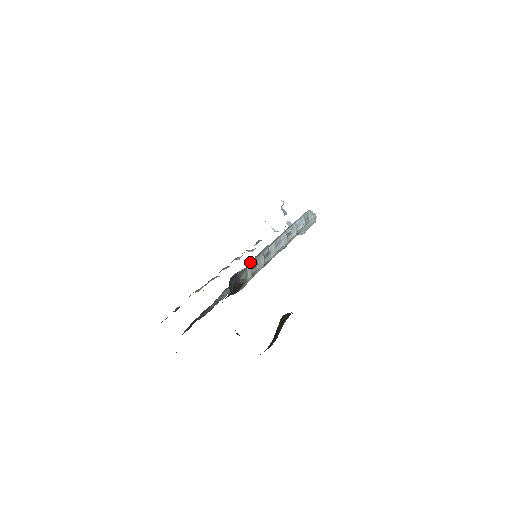
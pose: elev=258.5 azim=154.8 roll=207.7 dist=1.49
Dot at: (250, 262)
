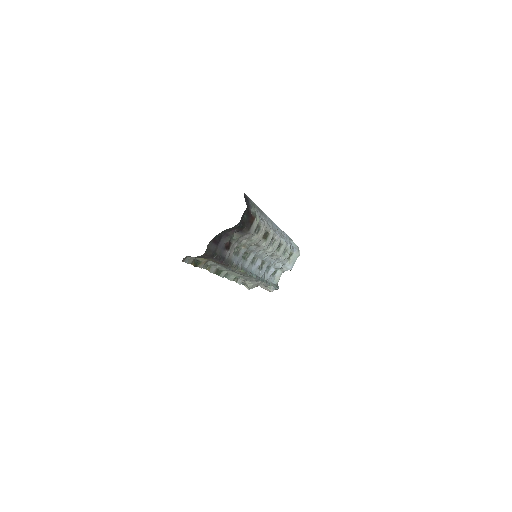
Dot at: (256, 207)
